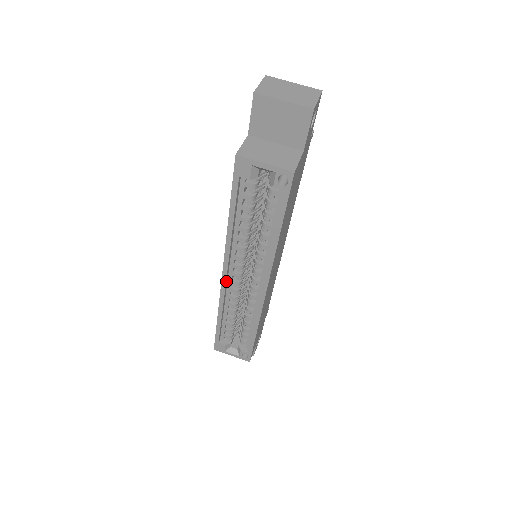
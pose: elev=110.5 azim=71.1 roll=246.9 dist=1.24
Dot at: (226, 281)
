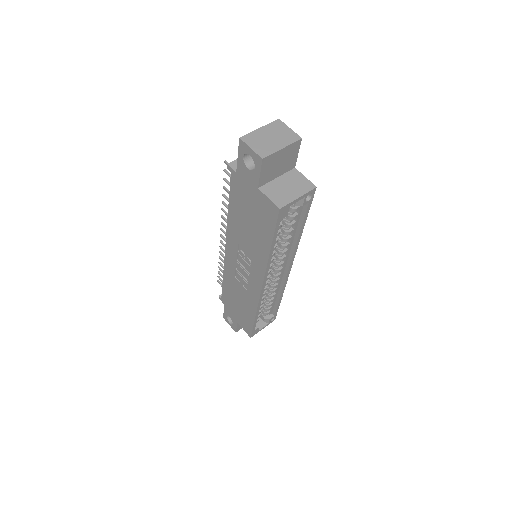
Dot at: (263, 289)
